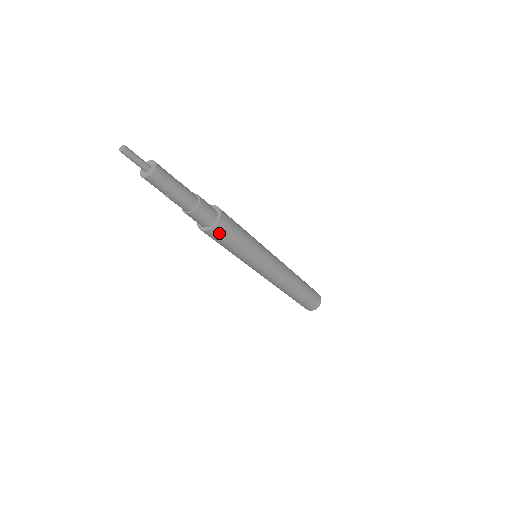
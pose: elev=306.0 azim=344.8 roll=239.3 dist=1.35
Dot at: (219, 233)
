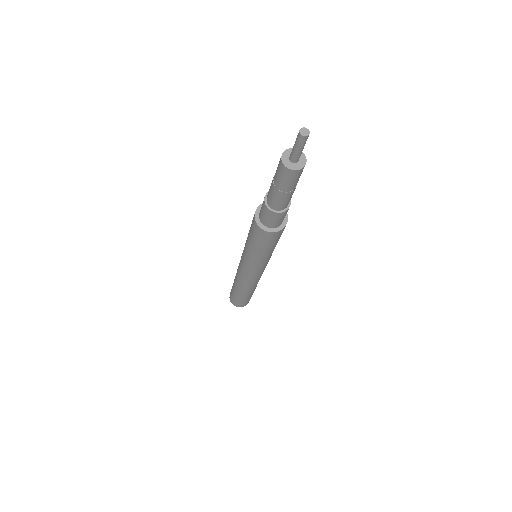
Dot at: (260, 234)
